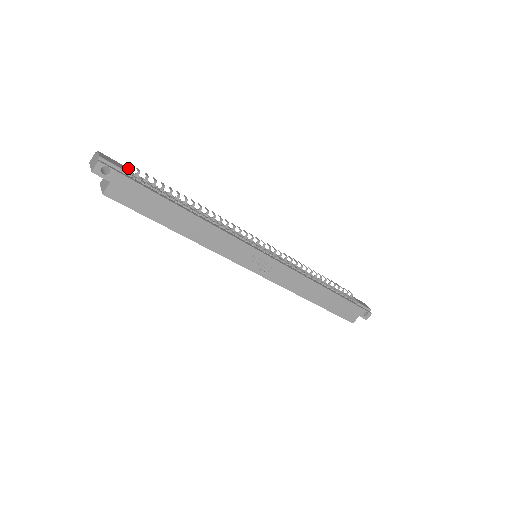
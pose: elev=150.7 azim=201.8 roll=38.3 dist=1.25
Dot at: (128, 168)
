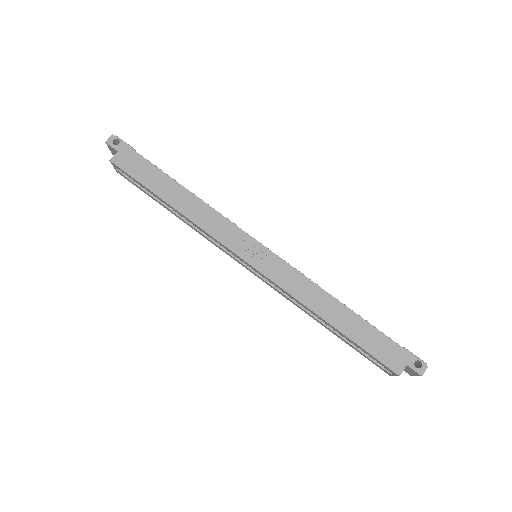
Dot at: occluded
